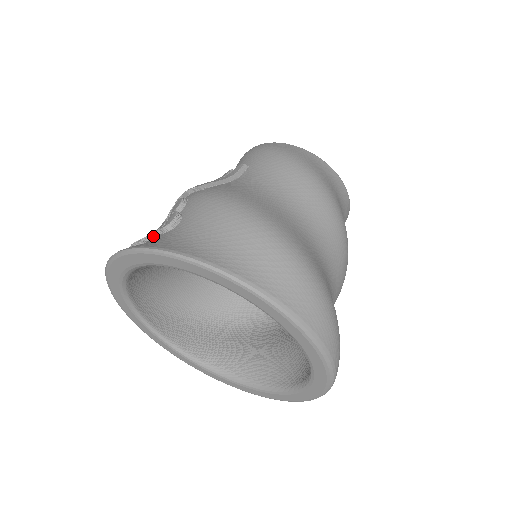
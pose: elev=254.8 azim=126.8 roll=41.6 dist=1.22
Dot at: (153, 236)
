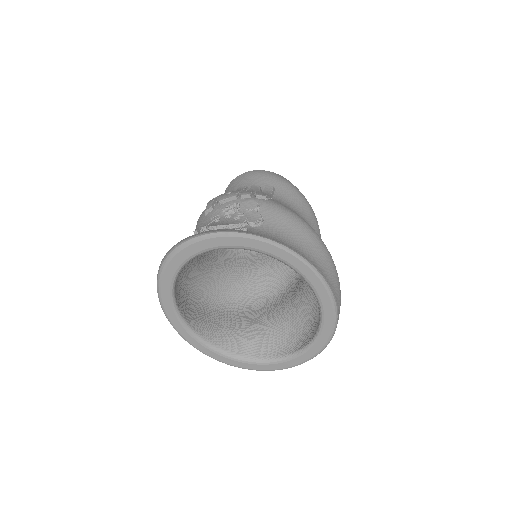
Dot at: (242, 225)
